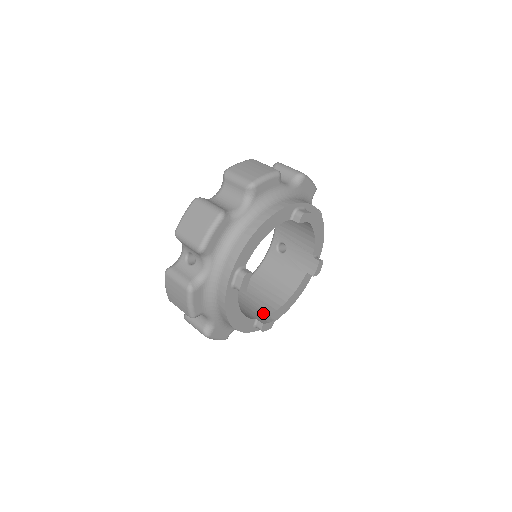
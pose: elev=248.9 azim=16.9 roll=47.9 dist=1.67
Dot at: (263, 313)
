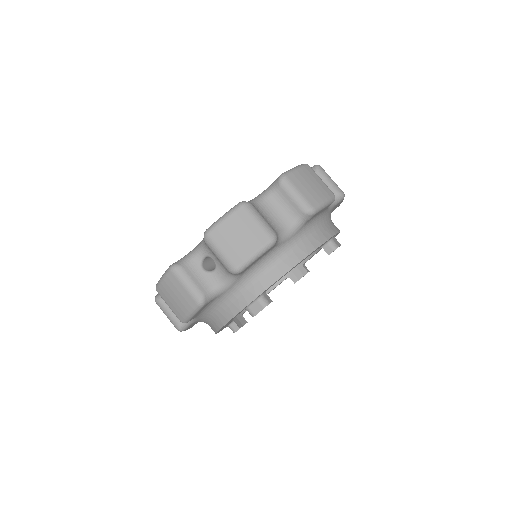
Dot at: occluded
